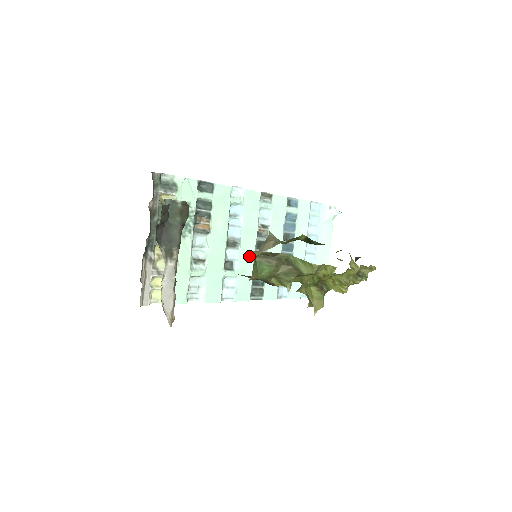
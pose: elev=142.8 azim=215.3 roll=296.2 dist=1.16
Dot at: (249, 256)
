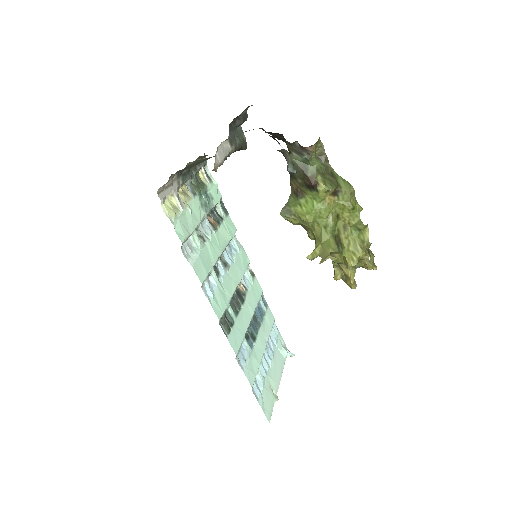
Dot at: (231, 287)
